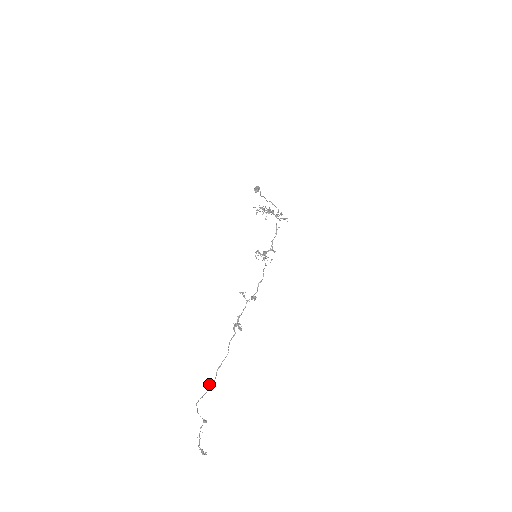
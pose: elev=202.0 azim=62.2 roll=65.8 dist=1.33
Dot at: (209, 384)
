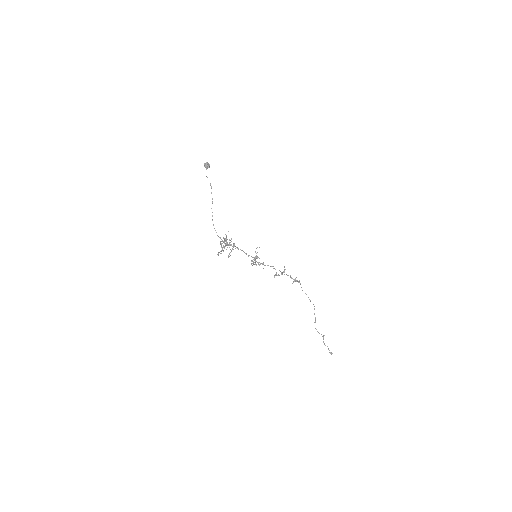
Dot at: occluded
